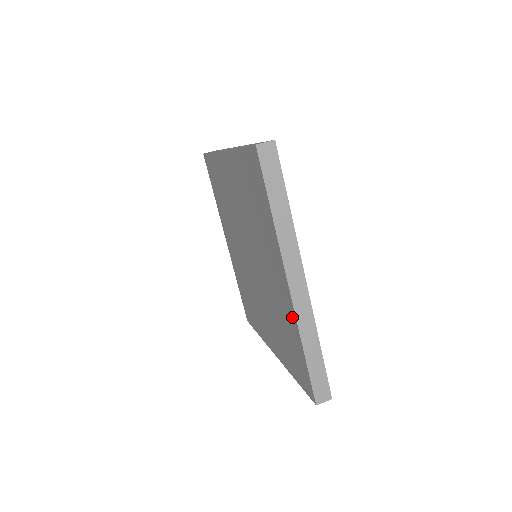
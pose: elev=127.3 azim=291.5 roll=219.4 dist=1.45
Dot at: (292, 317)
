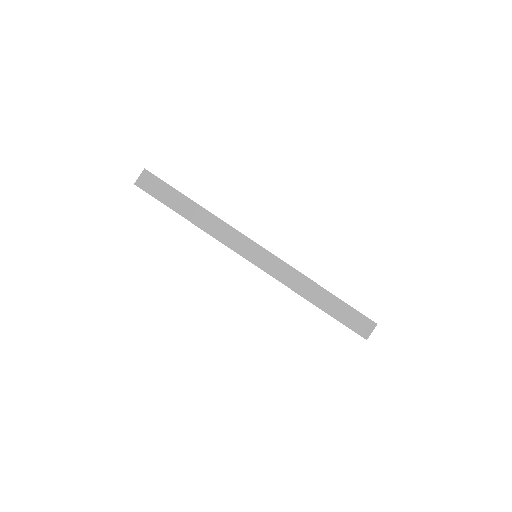
Dot at: occluded
